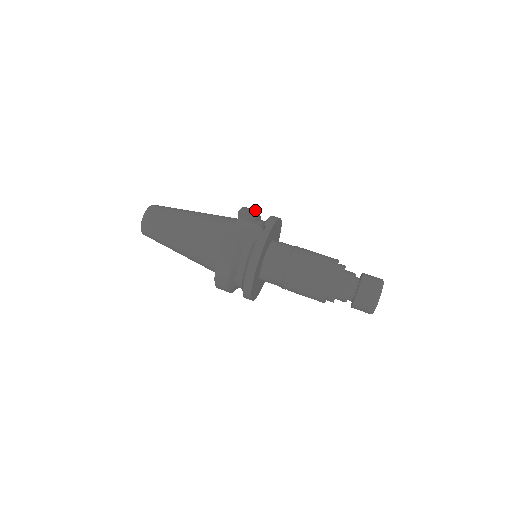
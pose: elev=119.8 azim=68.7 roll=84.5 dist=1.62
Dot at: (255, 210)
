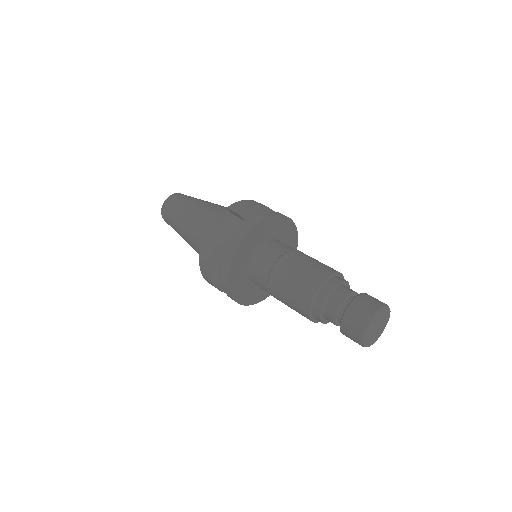
Dot at: (252, 204)
